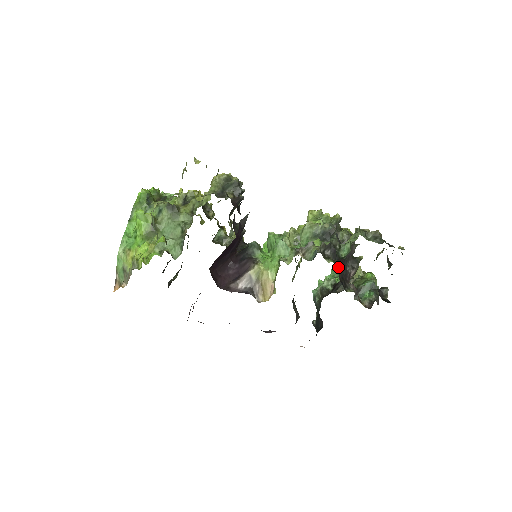
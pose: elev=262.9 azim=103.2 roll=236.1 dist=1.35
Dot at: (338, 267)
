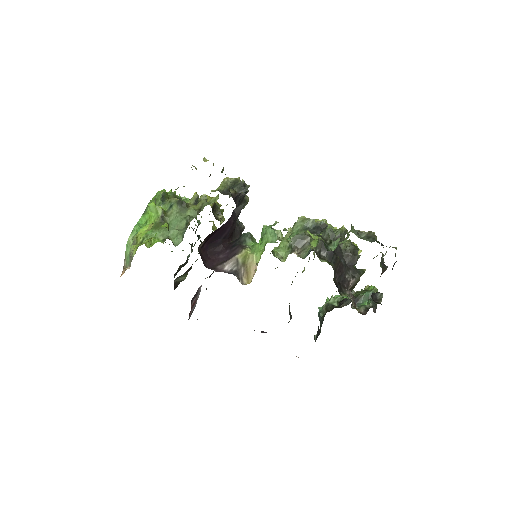
Dot at: (334, 270)
